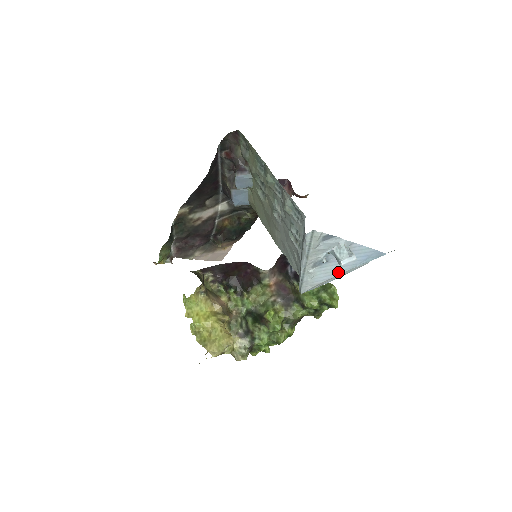
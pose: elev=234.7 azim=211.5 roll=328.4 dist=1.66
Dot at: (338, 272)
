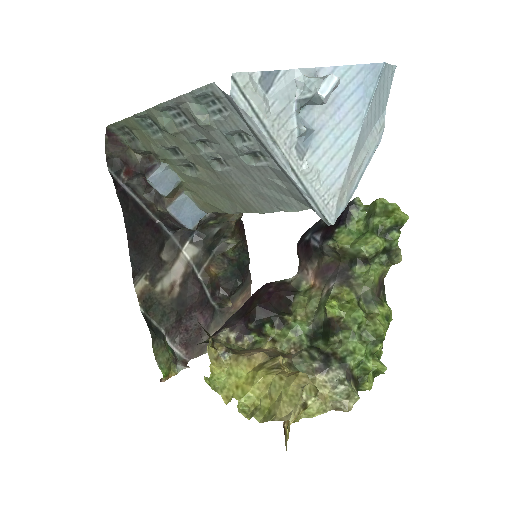
Dot at: (348, 146)
